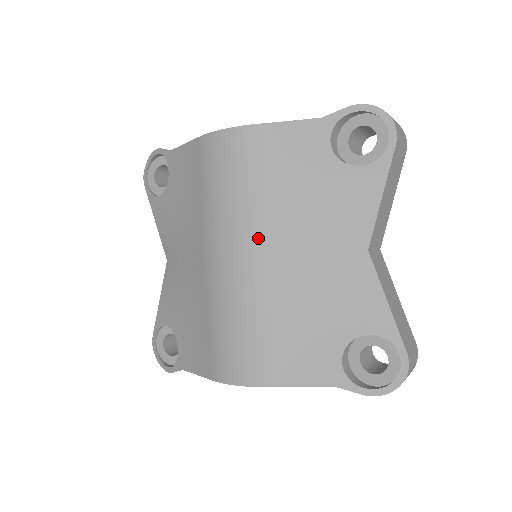
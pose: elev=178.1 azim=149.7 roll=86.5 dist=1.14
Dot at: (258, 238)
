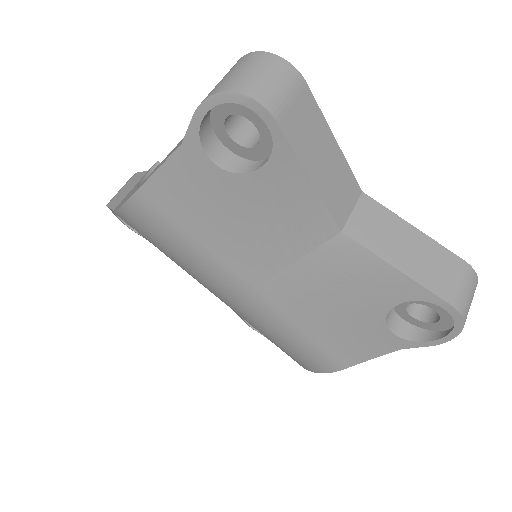
Dot at: (235, 279)
